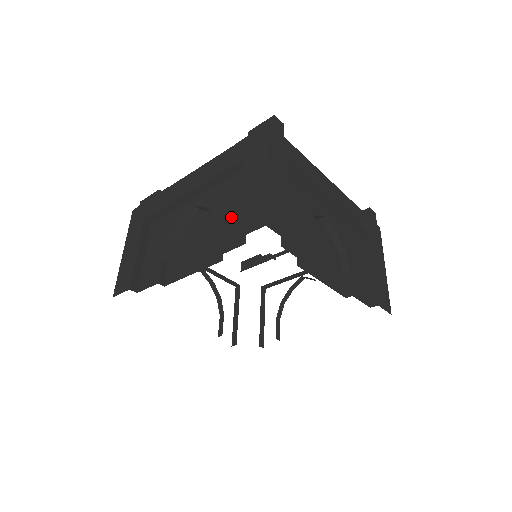
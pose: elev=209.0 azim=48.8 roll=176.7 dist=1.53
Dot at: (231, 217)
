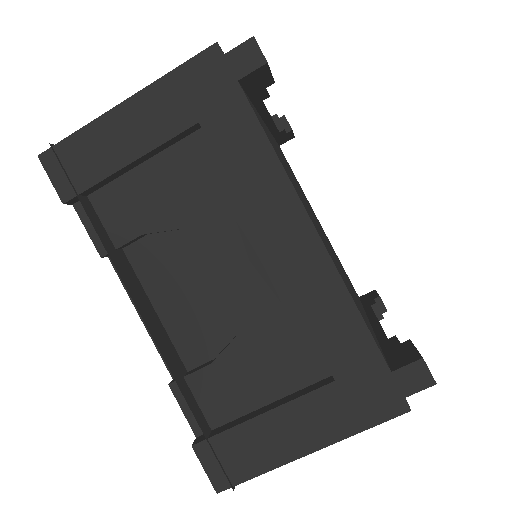
Dot at: occluded
